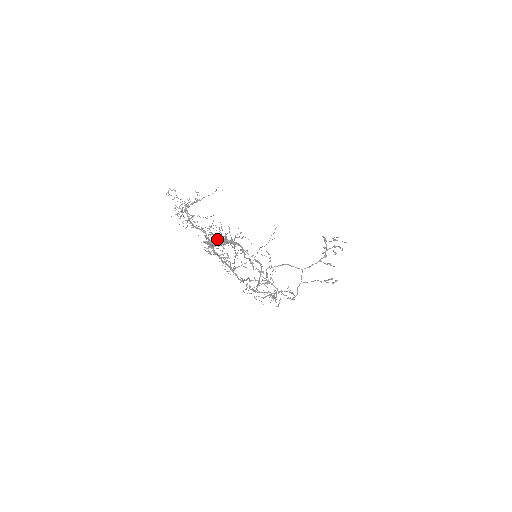
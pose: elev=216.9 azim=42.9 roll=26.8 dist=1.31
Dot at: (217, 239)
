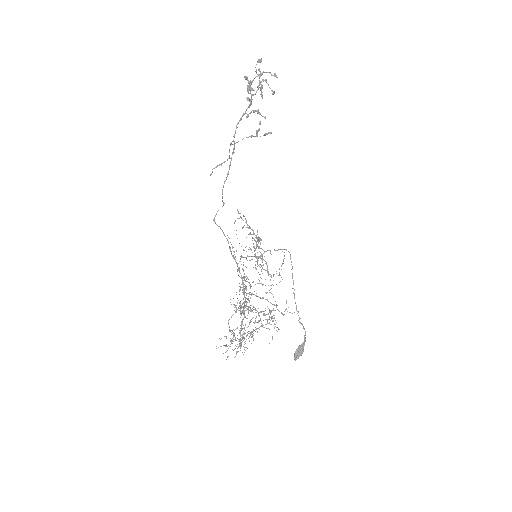
Dot at: occluded
